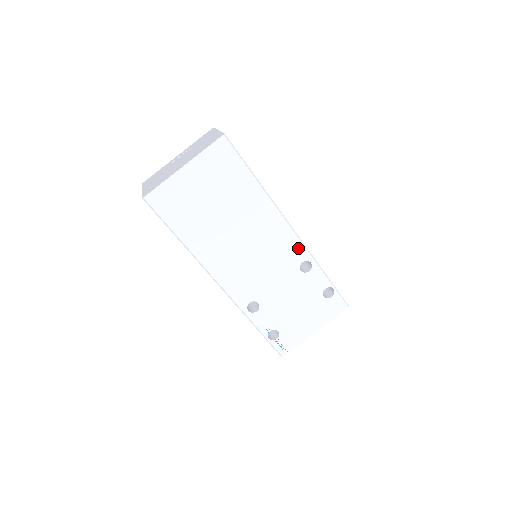
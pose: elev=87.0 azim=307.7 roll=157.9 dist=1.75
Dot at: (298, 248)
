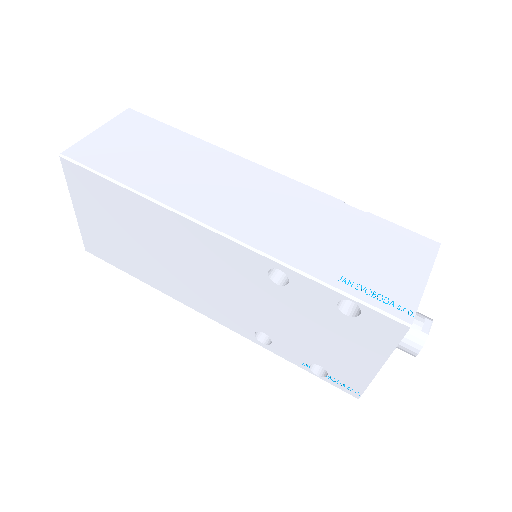
Dot at: (244, 254)
